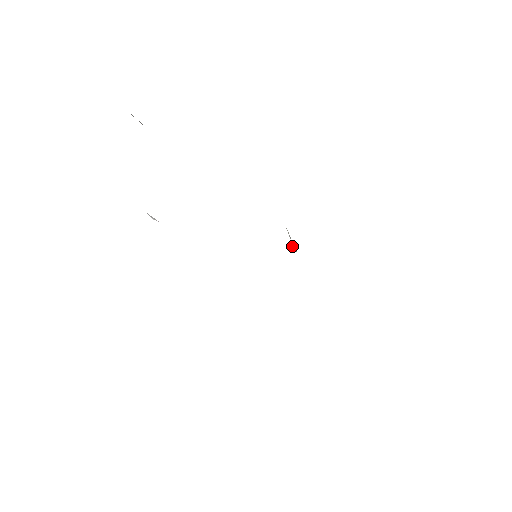
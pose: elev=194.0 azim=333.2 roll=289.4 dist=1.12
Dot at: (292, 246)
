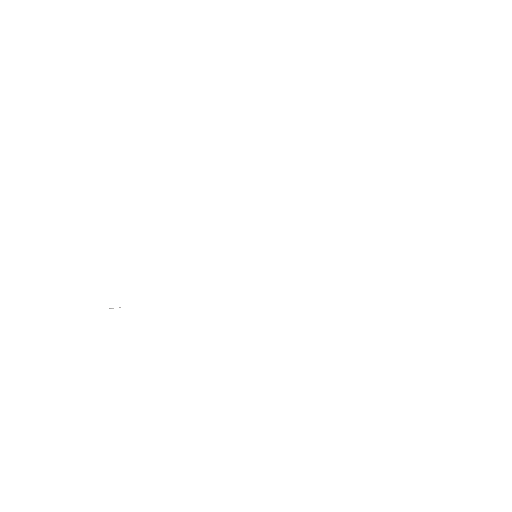
Dot at: occluded
